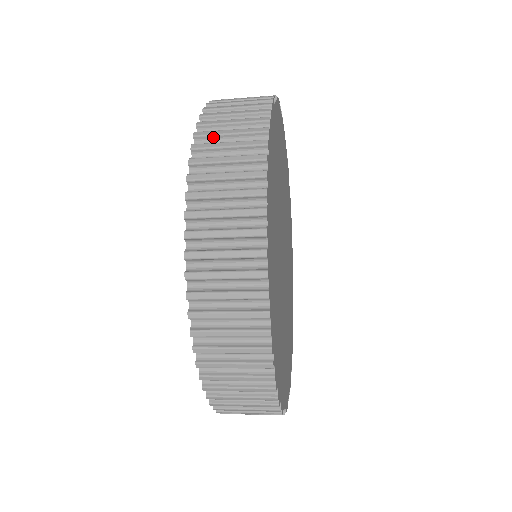
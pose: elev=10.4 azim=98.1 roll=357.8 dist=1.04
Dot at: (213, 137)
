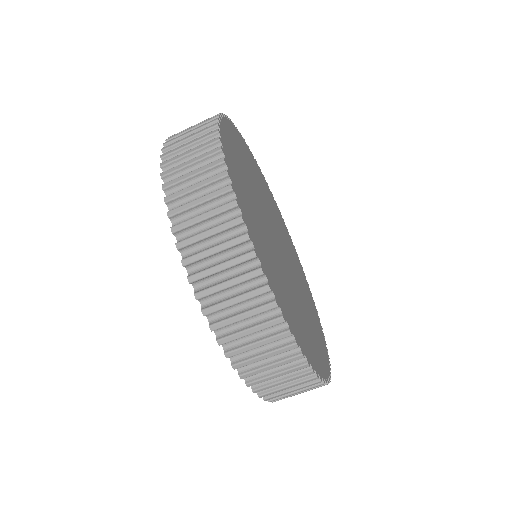
Dot at: occluded
